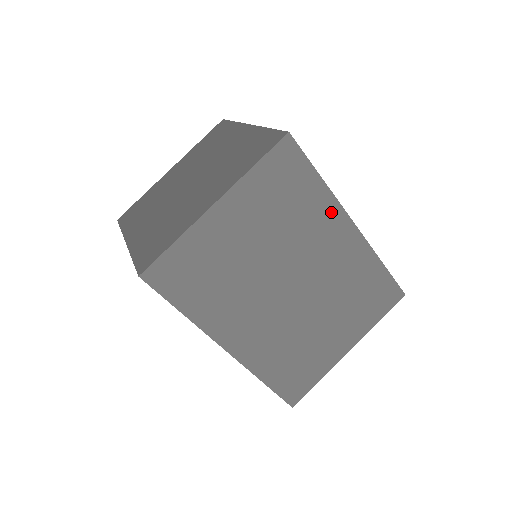
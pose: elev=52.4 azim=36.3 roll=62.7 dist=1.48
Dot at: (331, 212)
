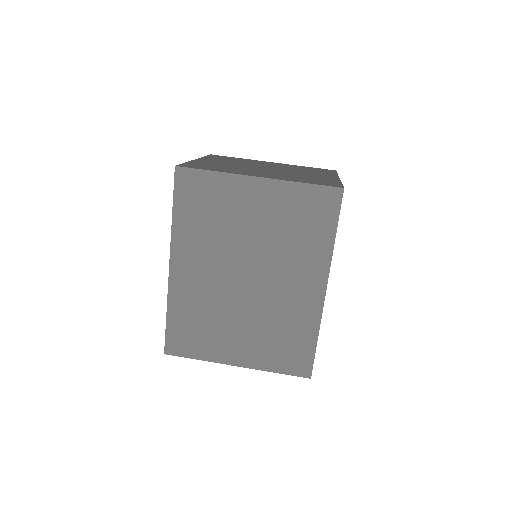
Dot at: occluded
